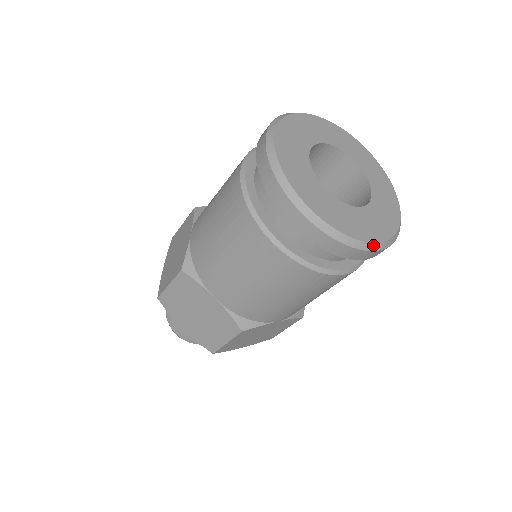
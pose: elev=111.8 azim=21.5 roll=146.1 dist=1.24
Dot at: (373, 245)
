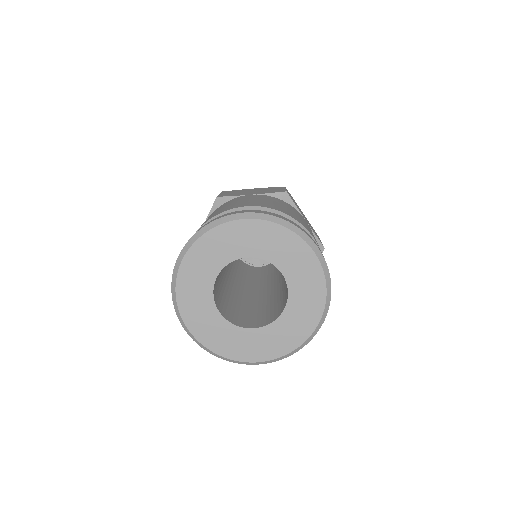
Dot at: (251, 363)
